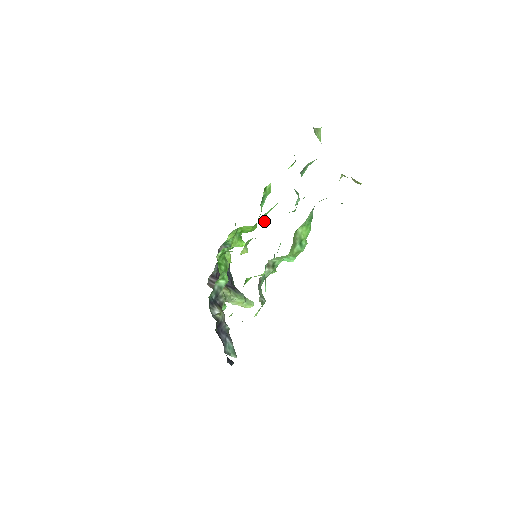
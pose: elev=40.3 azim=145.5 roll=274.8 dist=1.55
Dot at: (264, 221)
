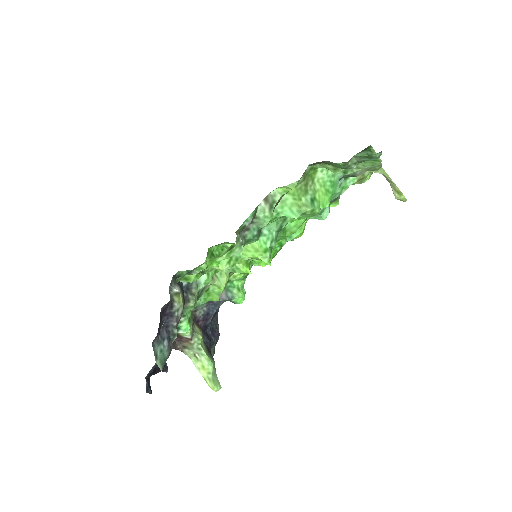
Dot at: (282, 231)
